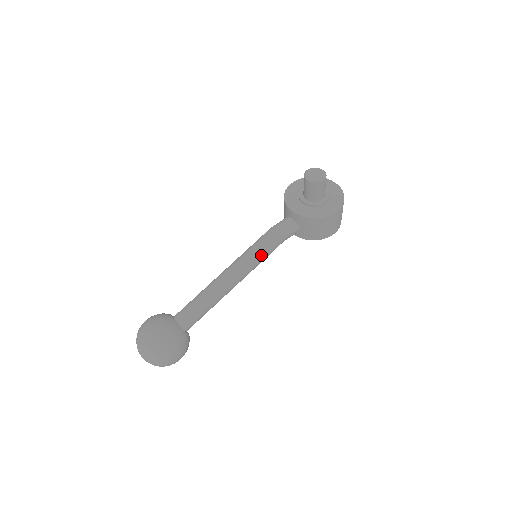
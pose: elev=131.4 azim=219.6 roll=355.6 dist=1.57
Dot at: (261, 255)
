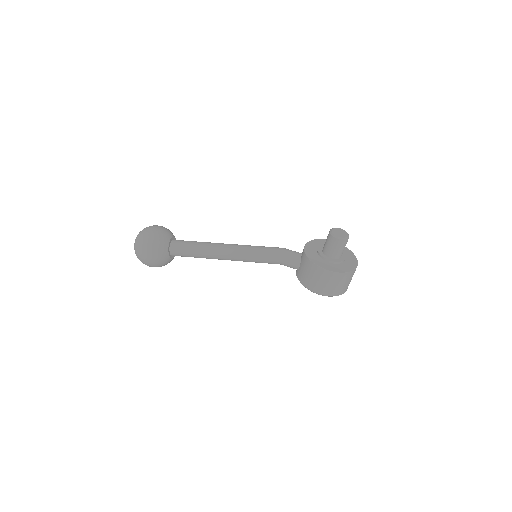
Dot at: (257, 254)
